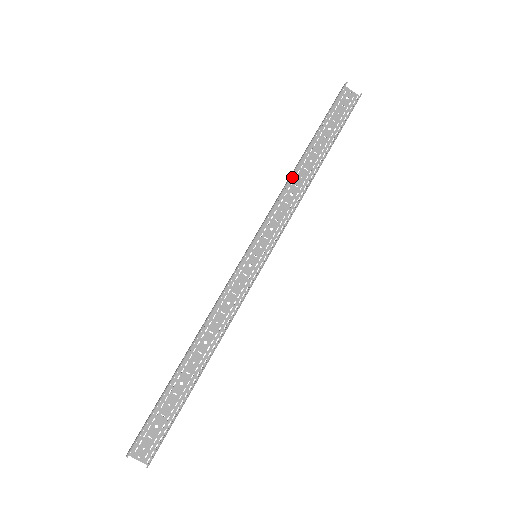
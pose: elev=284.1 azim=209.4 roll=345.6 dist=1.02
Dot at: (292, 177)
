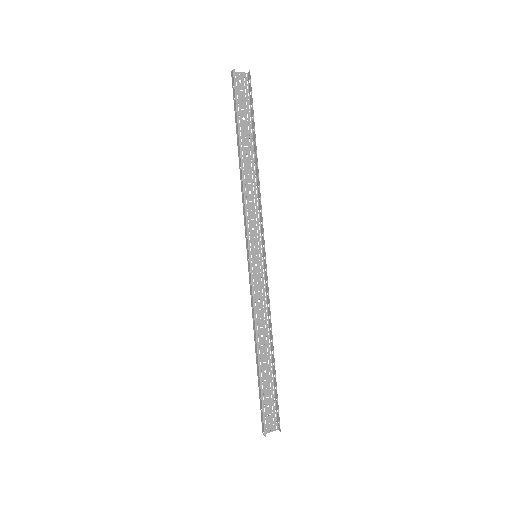
Dot at: (242, 179)
